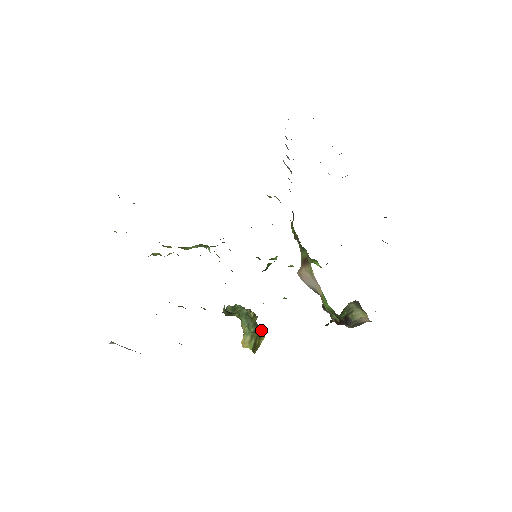
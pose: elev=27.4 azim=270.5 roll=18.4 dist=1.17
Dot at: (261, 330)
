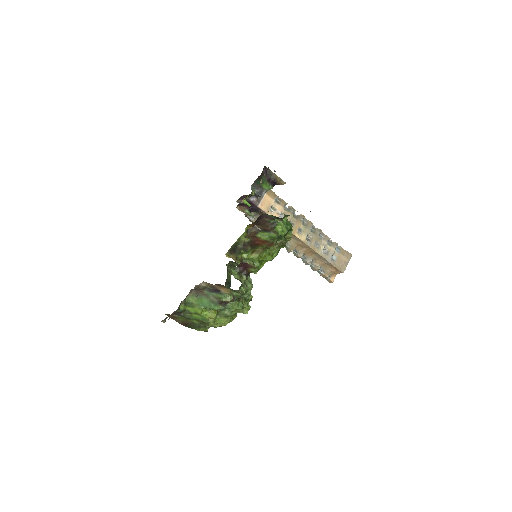
Dot at: occluded
